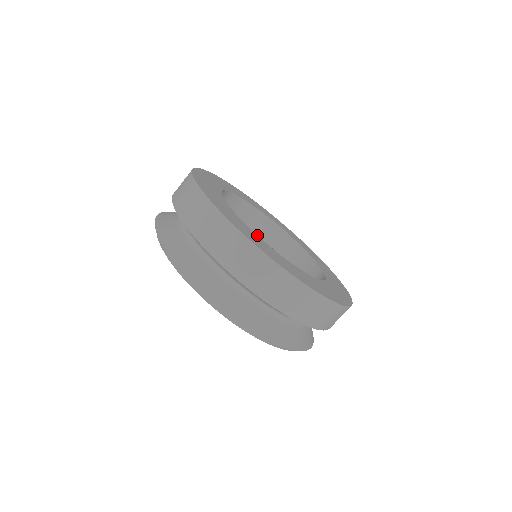
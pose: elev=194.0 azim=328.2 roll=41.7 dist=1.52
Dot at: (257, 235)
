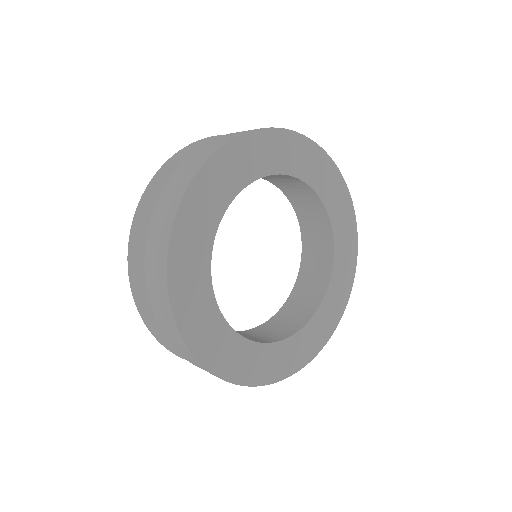
Dot at: (296, 194)
